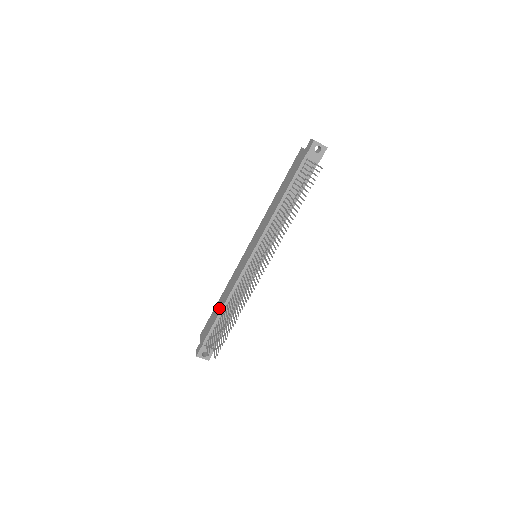
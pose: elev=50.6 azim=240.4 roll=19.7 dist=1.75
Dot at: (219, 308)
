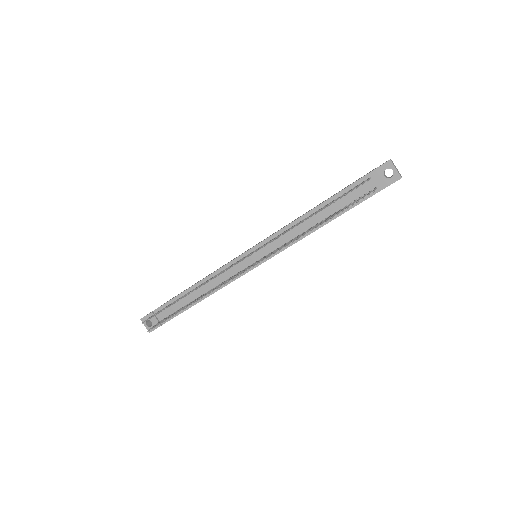
Dot at: occluded
